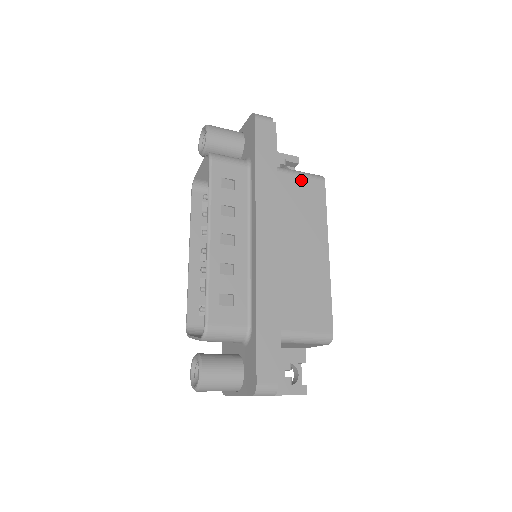
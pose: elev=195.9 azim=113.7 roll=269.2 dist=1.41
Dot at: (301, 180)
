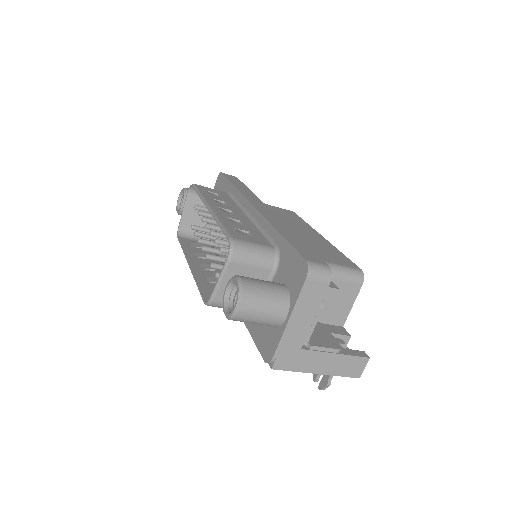
Dot at: (274, 207)
